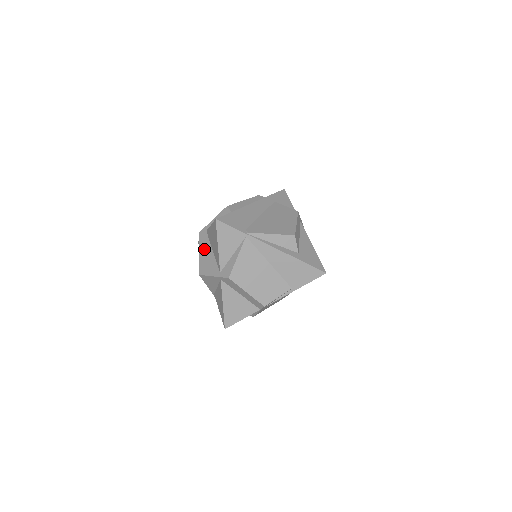
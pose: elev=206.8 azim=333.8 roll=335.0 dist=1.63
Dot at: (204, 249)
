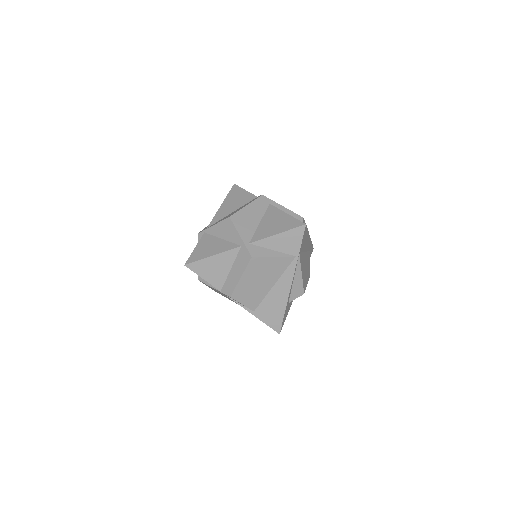
Dot at: (254, 210)
